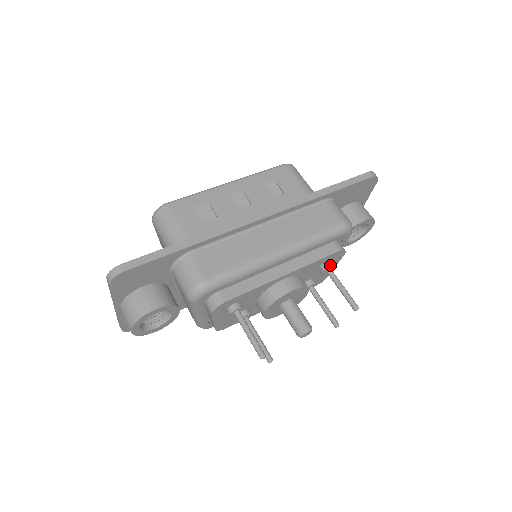
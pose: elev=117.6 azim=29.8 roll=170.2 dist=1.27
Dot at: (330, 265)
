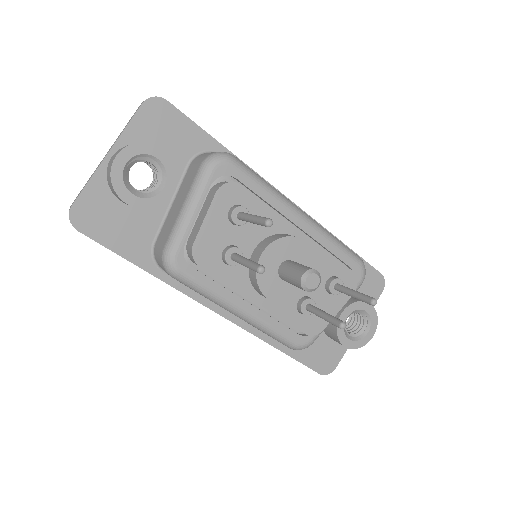
Dot at: (341, 279)
